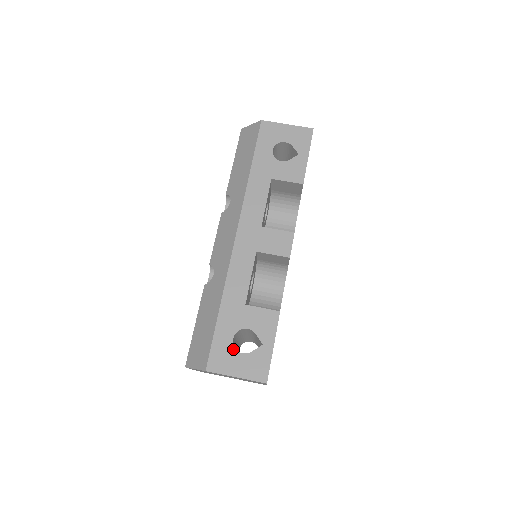
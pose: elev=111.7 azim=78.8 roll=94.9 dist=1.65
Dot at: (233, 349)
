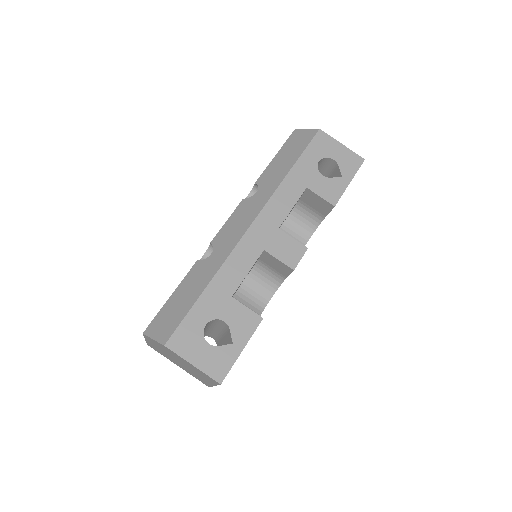
Dot at: (201, 335)
